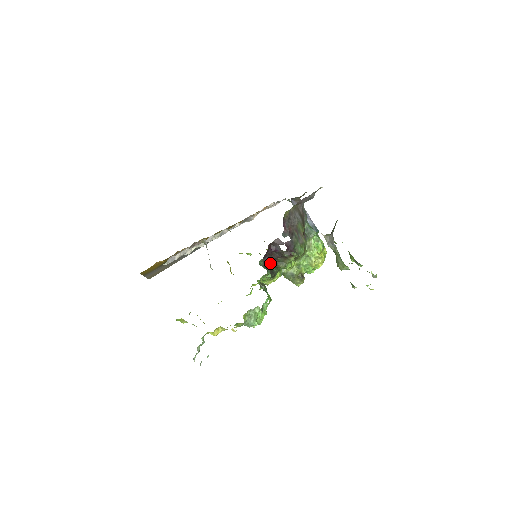
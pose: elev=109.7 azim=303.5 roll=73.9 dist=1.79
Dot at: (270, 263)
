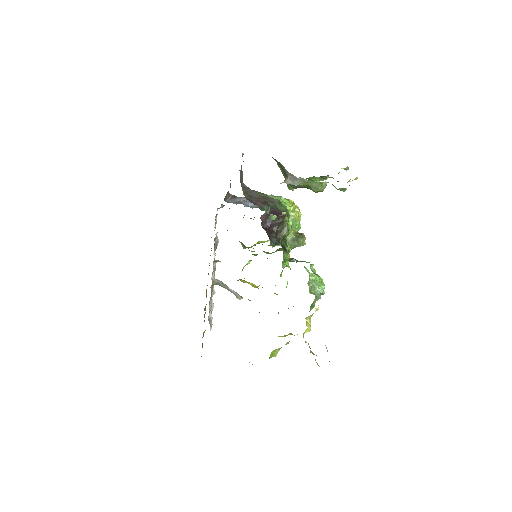
Dot at: (276, 240)
